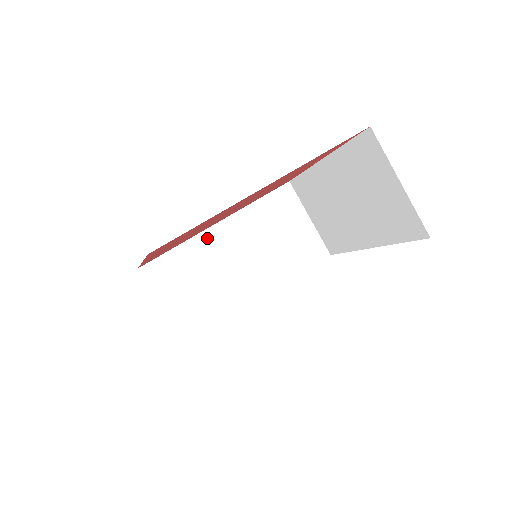
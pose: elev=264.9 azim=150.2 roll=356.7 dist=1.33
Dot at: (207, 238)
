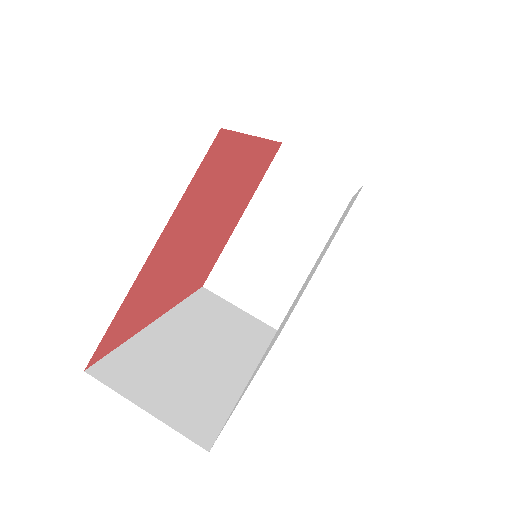
Dot at: (159, 330)
